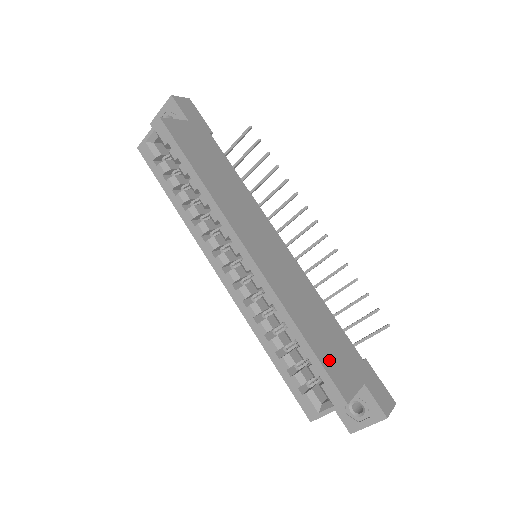
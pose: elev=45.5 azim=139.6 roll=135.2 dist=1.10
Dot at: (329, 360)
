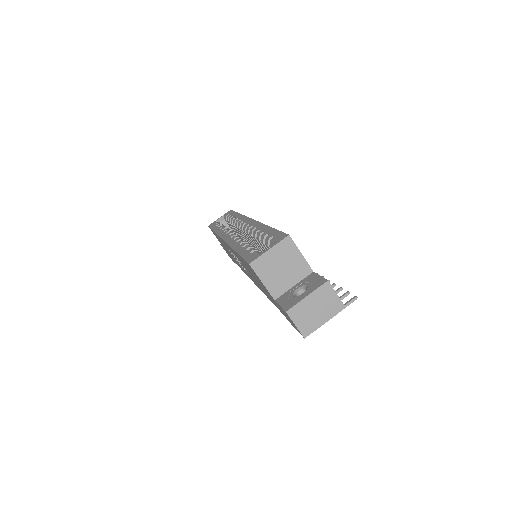
Dot at: occluded
